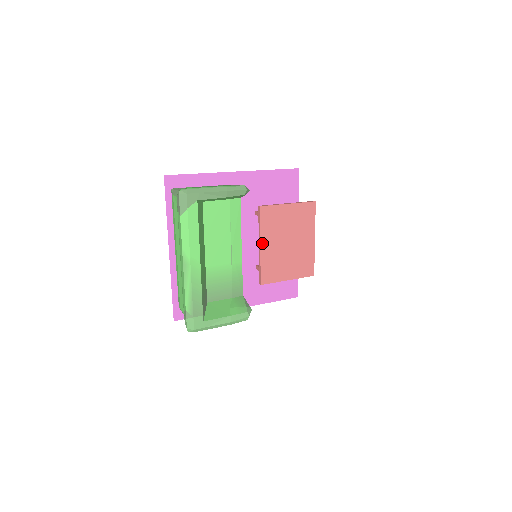
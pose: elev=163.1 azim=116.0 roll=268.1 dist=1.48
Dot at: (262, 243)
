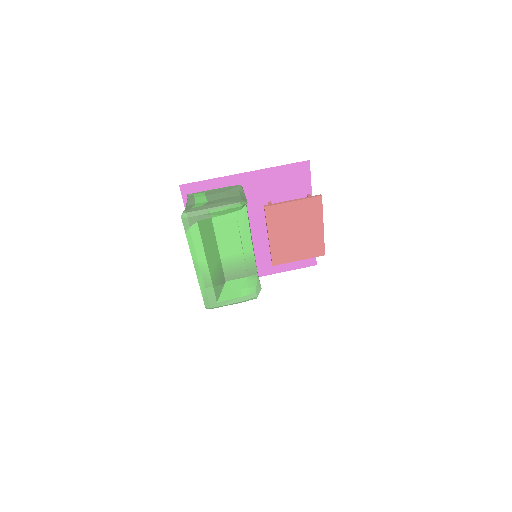
Dot at: (270, 235)
